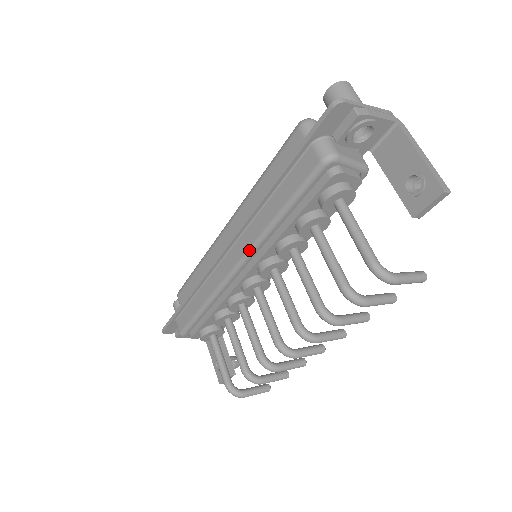
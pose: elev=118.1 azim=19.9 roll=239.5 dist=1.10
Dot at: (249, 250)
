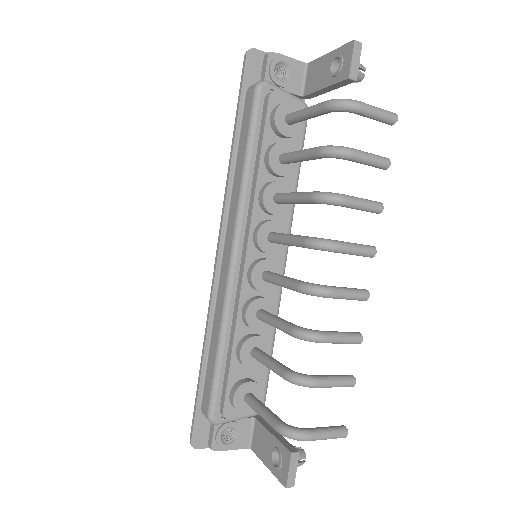
Dot at: (236, 220)
